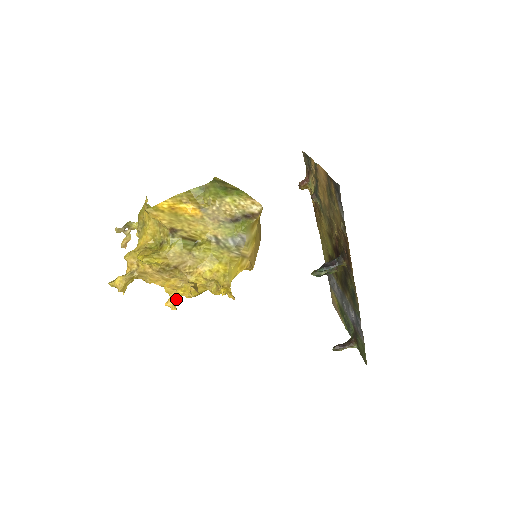
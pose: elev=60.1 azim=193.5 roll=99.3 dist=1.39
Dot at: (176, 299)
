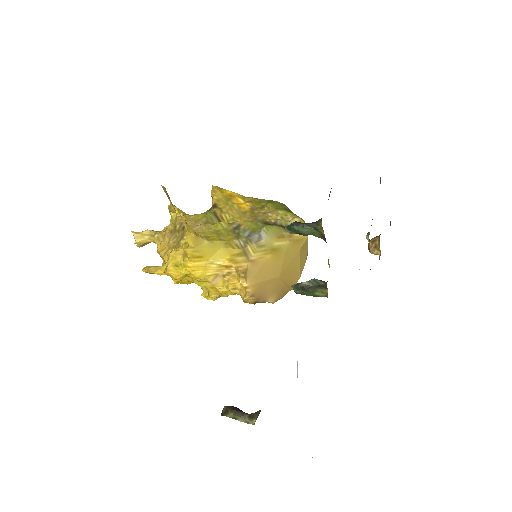
Dot at: (157, 269)
